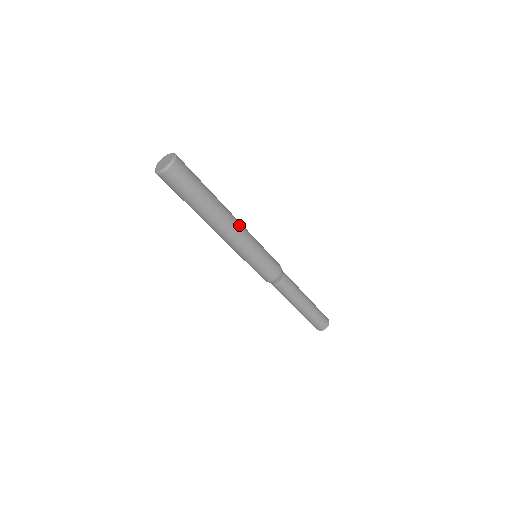
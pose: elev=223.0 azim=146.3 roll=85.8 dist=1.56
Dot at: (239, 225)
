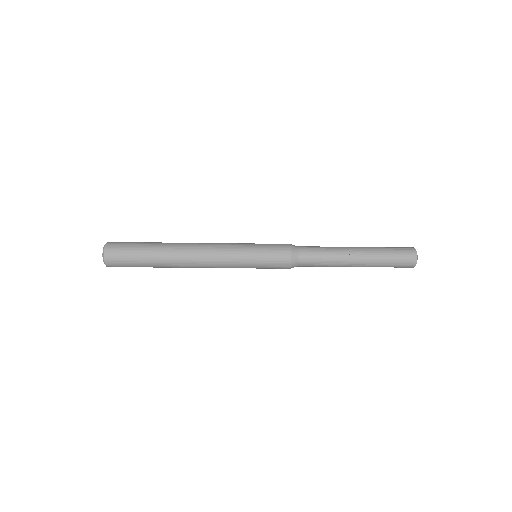
Dot at: (205, 261)
